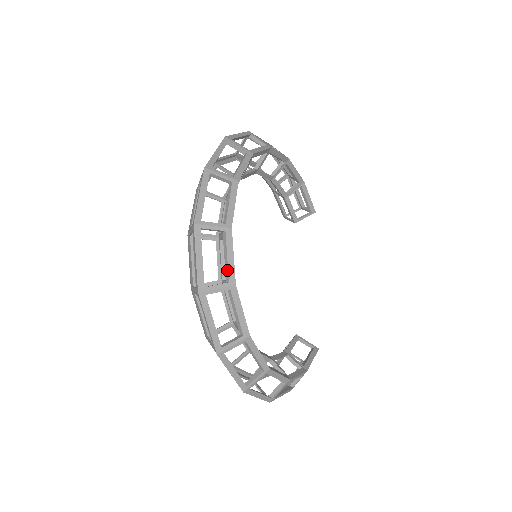
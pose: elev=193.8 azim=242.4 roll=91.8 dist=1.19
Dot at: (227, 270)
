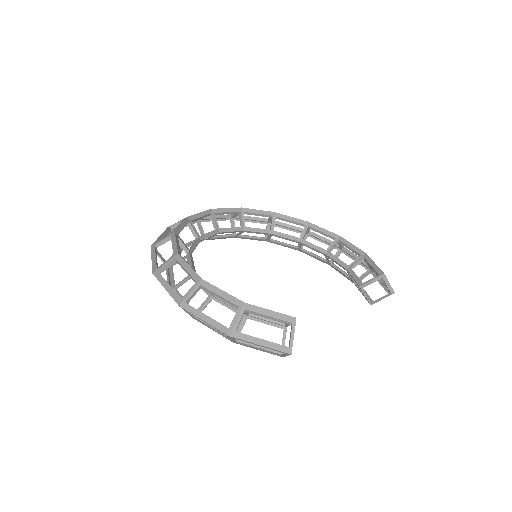
Dot at: occluded
